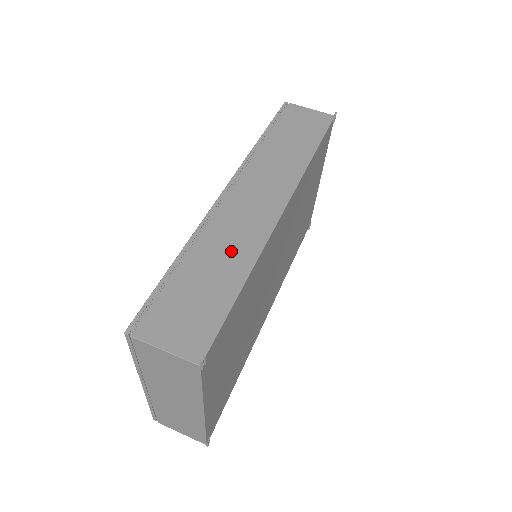
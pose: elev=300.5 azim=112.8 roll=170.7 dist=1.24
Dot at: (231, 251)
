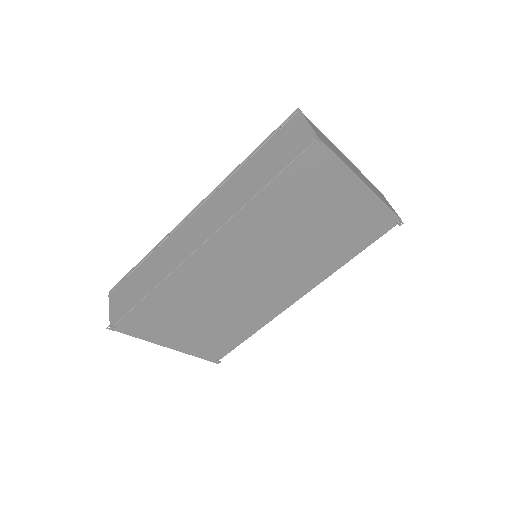
Dot at: (160, 266)
